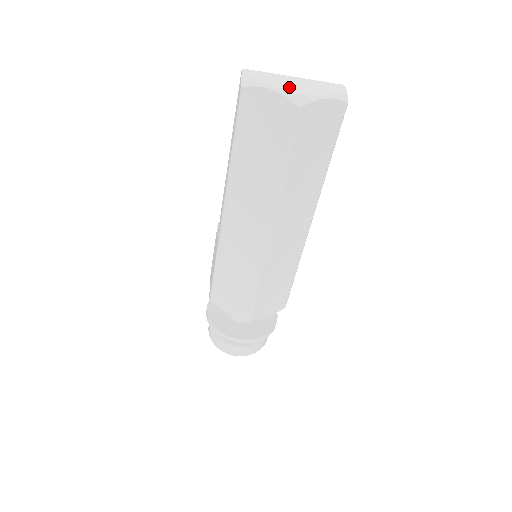
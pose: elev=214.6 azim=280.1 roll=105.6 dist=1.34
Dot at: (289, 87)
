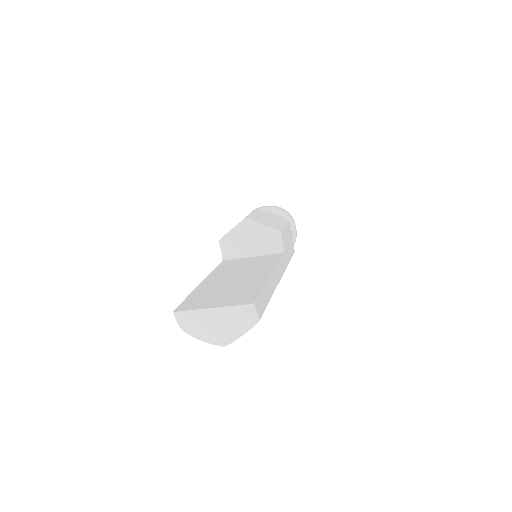
Dot at: (211, 334)
